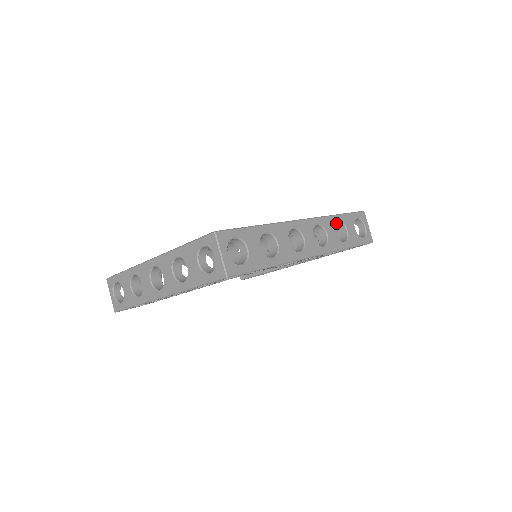
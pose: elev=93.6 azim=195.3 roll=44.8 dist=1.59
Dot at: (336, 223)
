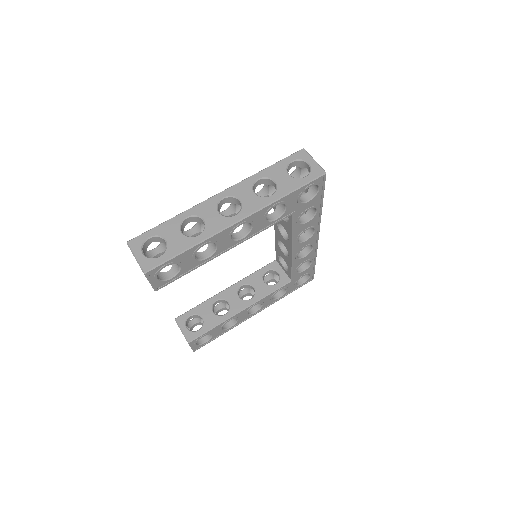
Dot at: occluded
